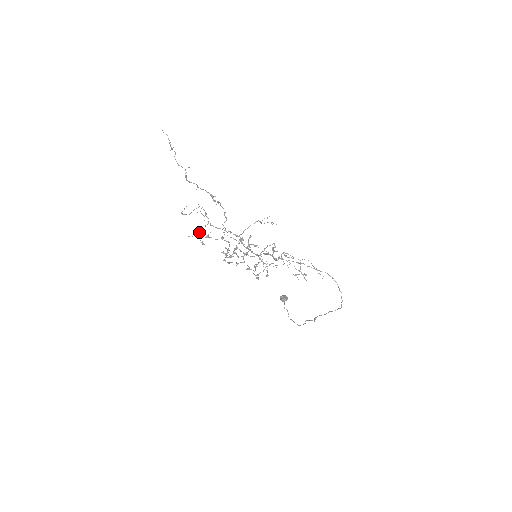
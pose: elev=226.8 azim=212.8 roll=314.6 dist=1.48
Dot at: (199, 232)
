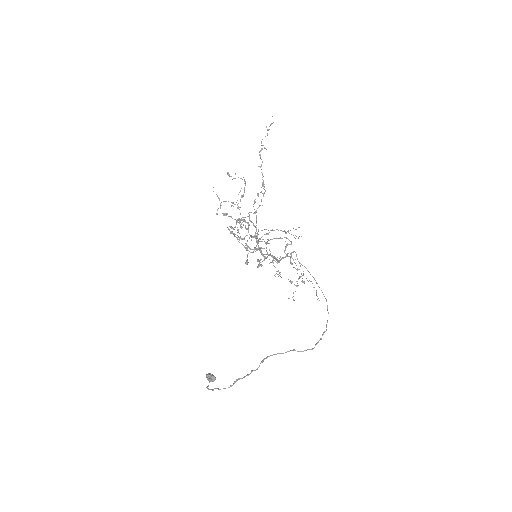
Dot at: (225, 201)
